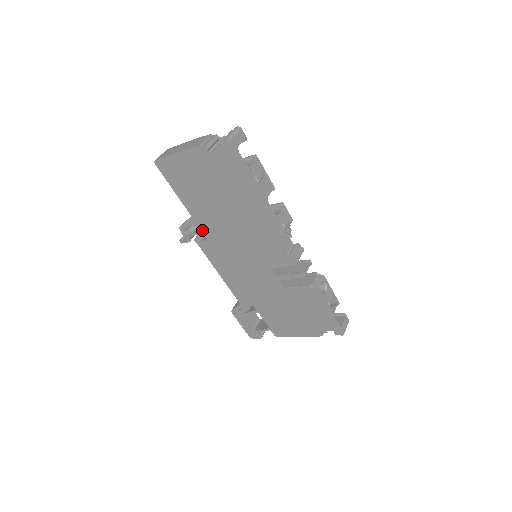
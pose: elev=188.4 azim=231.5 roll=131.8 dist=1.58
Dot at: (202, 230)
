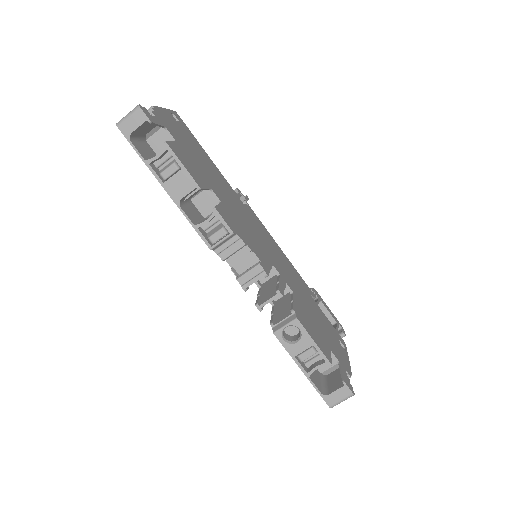
Dot at: occluded
